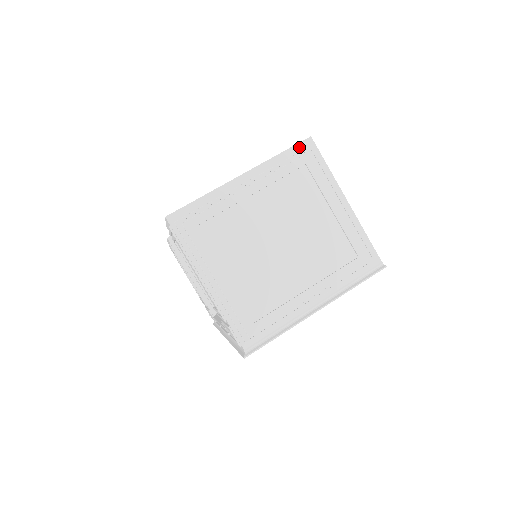
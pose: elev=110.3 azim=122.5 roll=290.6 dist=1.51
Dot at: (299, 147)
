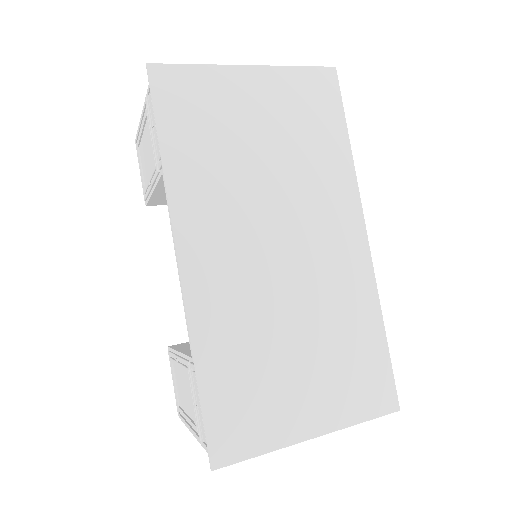
Dot at: occluded
